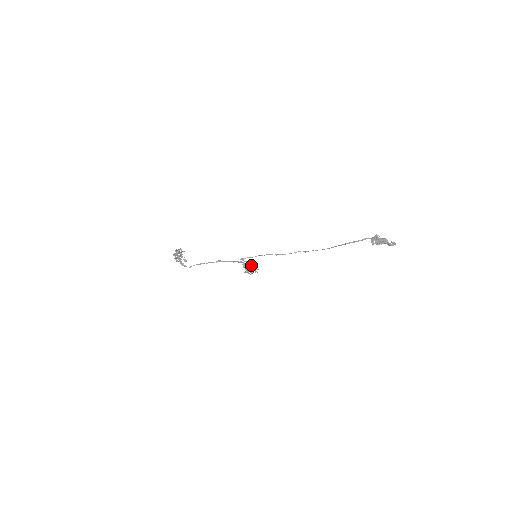
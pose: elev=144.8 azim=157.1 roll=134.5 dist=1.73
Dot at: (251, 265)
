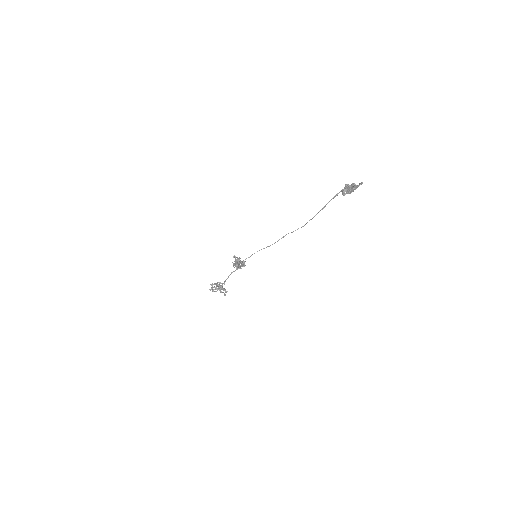
Dot at: (243, 262)
